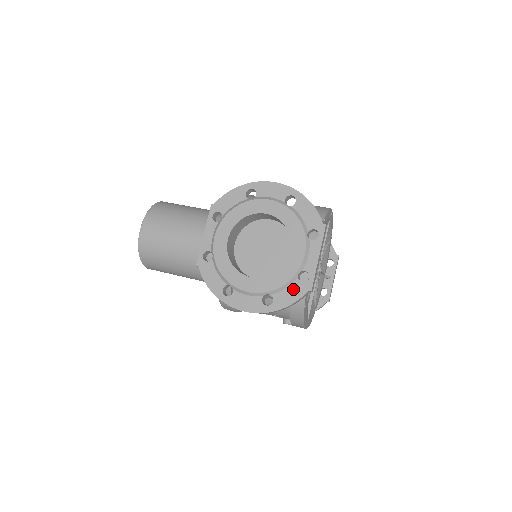
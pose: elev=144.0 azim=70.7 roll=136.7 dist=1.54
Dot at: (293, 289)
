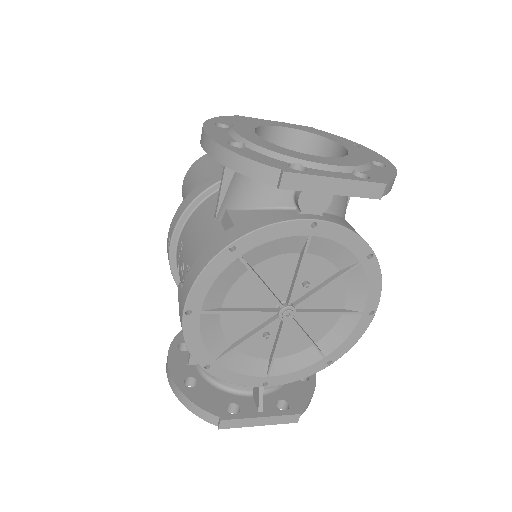
Dot at: (271, 160)
